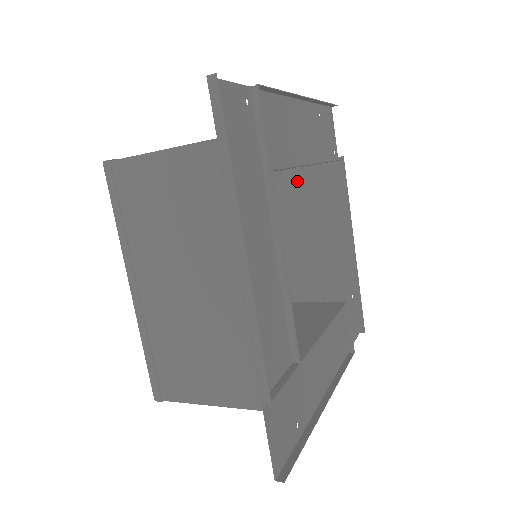
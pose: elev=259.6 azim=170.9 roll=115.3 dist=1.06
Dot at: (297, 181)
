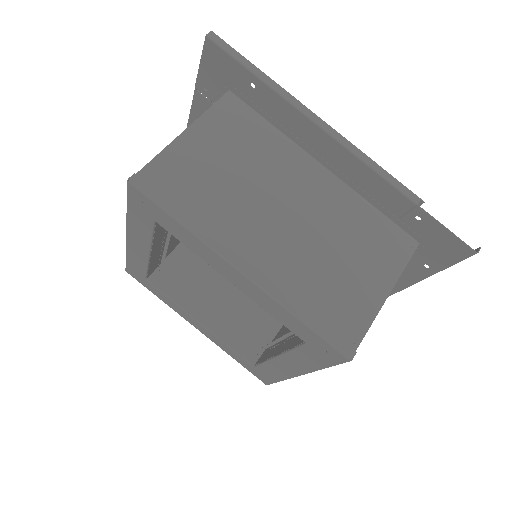
Dot at: occluded
